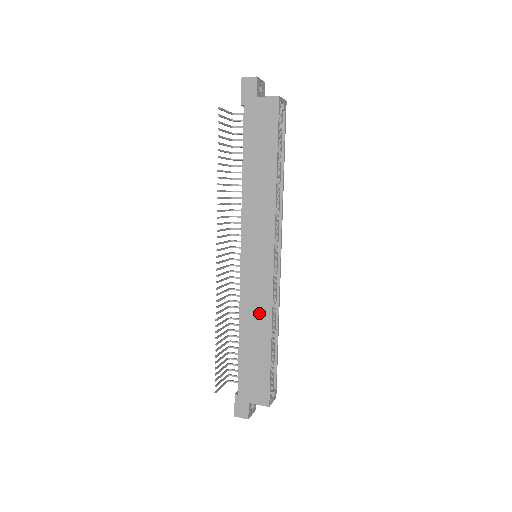
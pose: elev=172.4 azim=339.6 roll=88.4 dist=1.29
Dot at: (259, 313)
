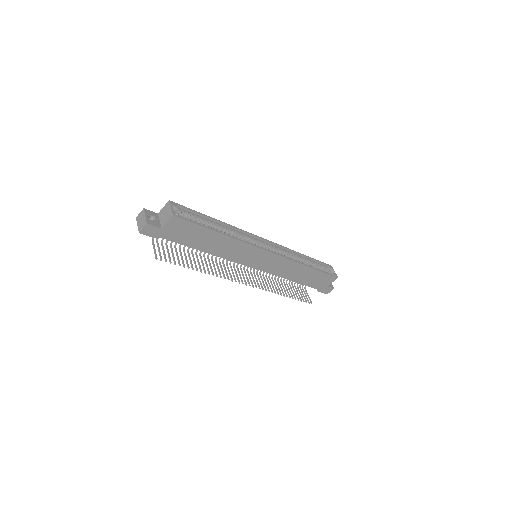
Dot at: (291, 268)
